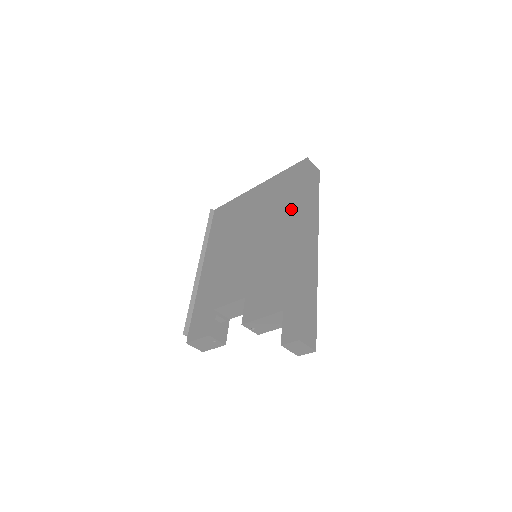
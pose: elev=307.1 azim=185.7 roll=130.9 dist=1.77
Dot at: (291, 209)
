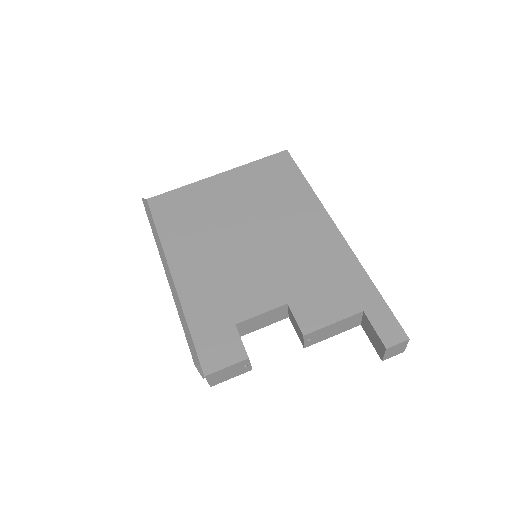
Dot at: (299, 202)
